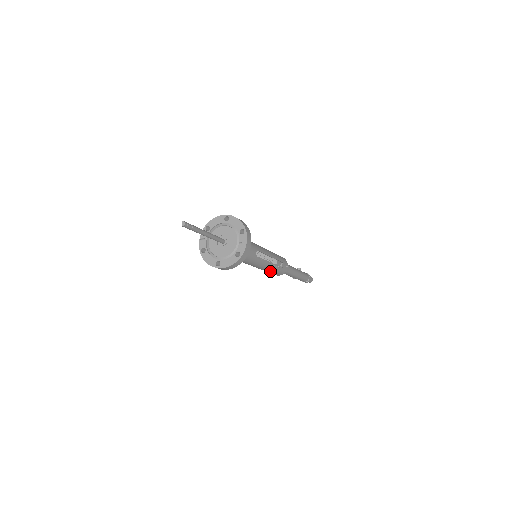
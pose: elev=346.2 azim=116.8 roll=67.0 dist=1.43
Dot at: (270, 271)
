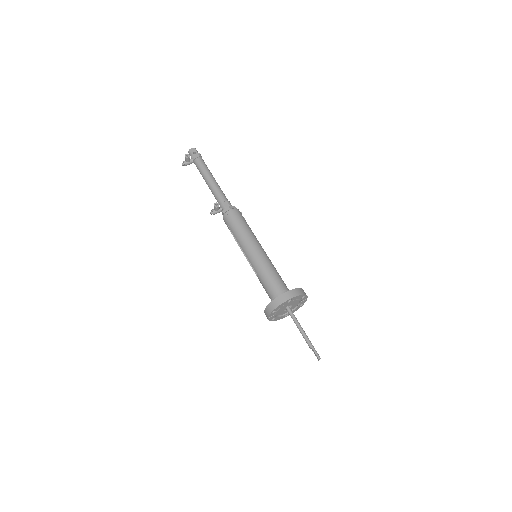
Dot at: occluded
